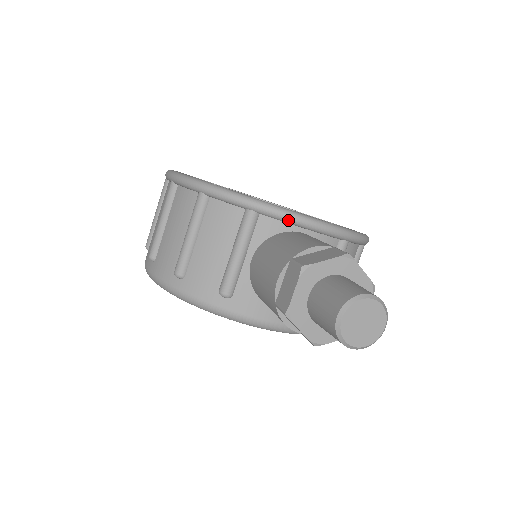
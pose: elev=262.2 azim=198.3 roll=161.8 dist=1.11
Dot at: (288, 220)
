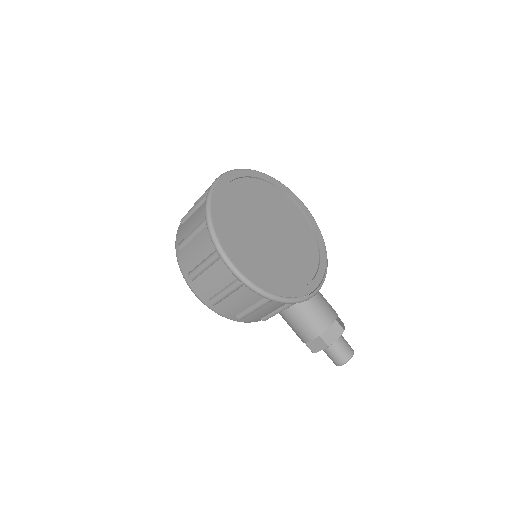
Dot at: (311, 297)
